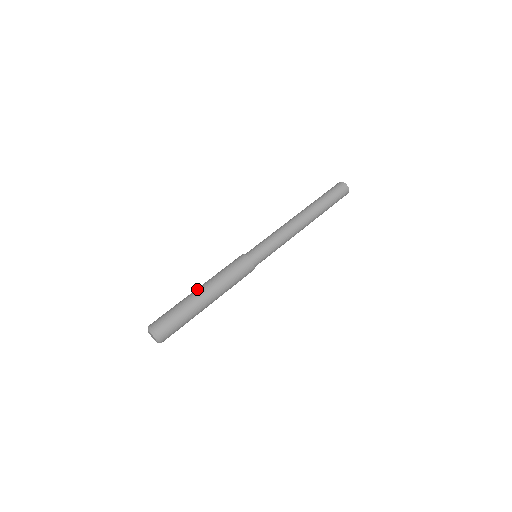
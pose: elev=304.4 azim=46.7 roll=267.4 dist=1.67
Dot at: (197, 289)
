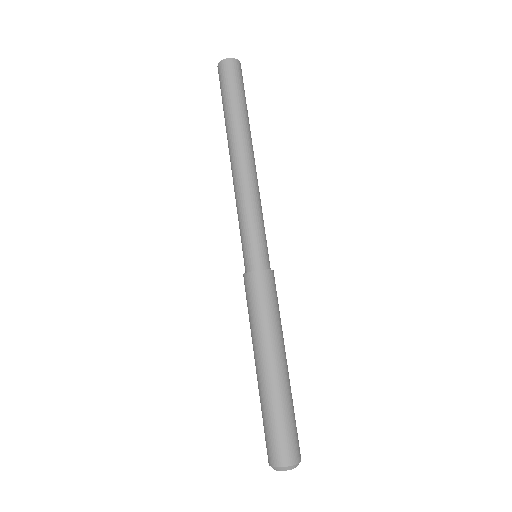
Dot at: (257, 370)
